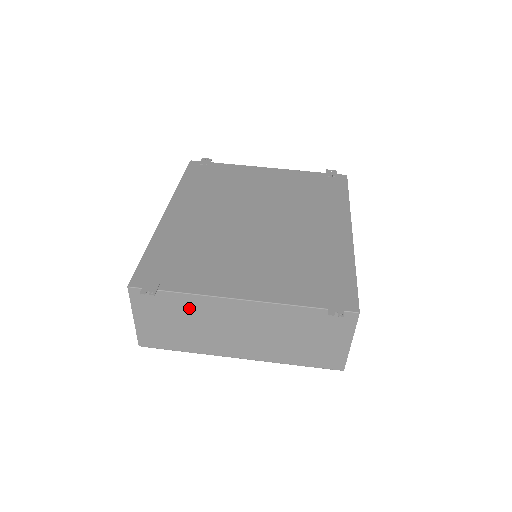
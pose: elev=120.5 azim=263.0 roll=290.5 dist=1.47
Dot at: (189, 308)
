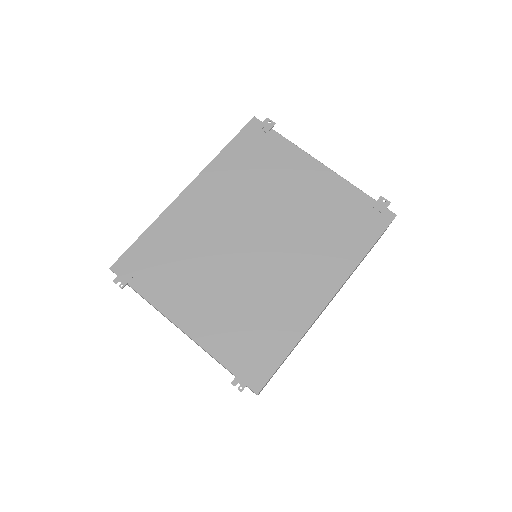
Dot at: occluded
